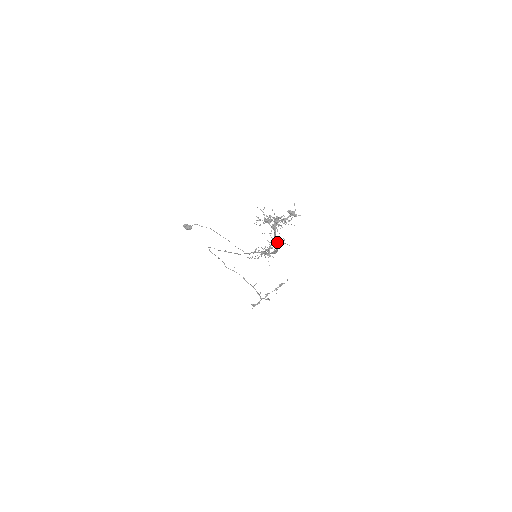
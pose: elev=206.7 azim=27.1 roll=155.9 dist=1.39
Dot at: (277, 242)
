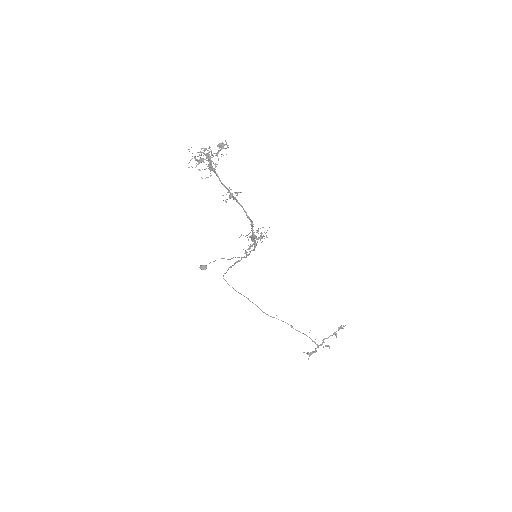
Dot at: (230, 192)
